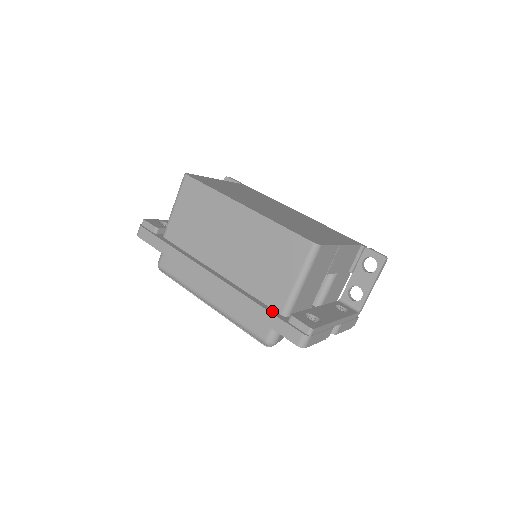
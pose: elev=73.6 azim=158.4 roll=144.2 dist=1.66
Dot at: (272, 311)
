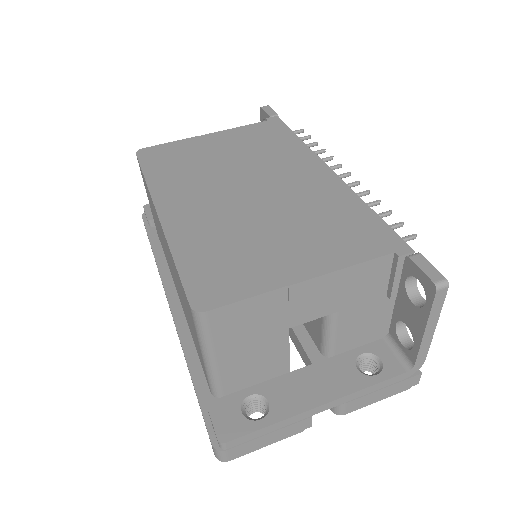
Dot at: (200, 385)
